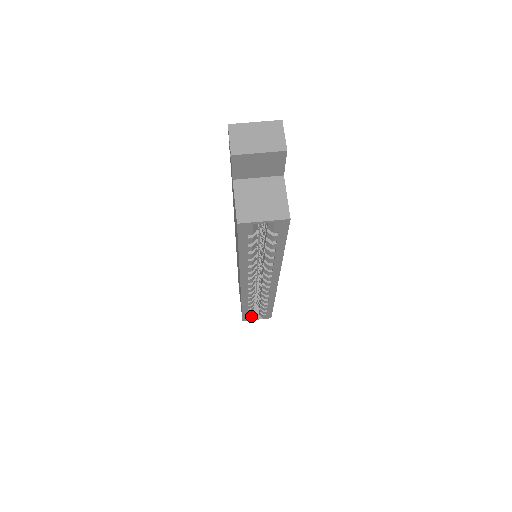
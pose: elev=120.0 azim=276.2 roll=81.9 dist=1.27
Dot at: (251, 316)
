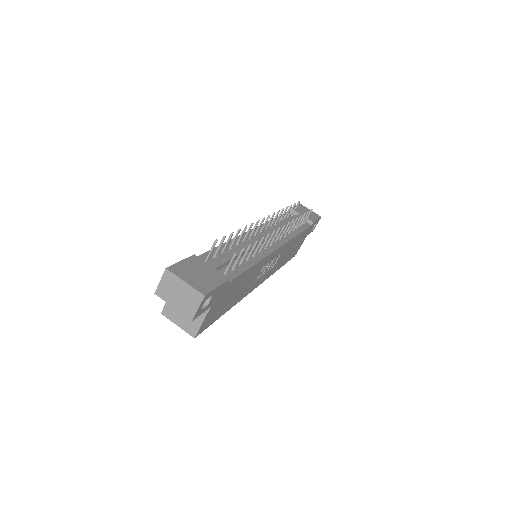
Dot at: occluded
